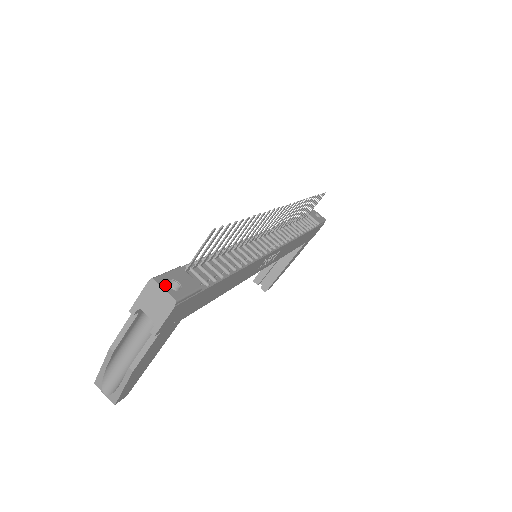
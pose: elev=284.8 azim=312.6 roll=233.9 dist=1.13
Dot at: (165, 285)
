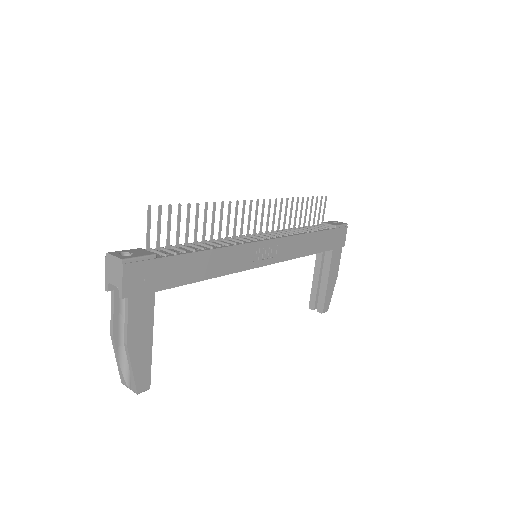
Dot at: (116, 254)
